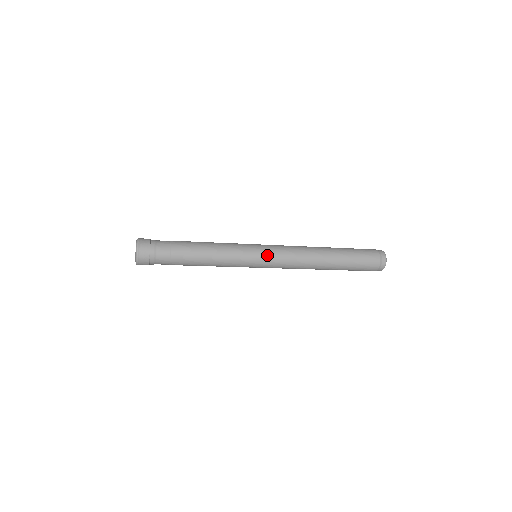
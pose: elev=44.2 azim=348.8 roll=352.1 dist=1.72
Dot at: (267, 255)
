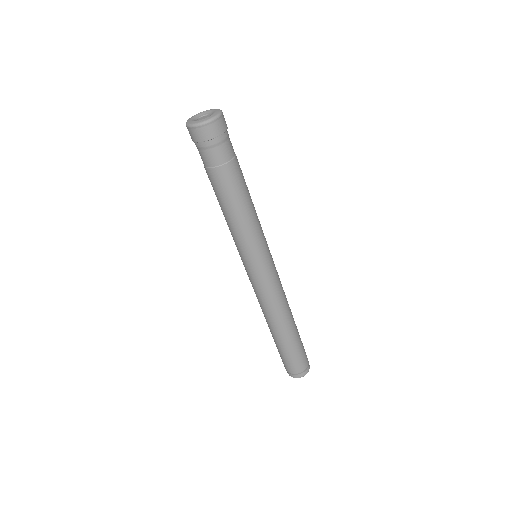
Dot at: (267, 270)
